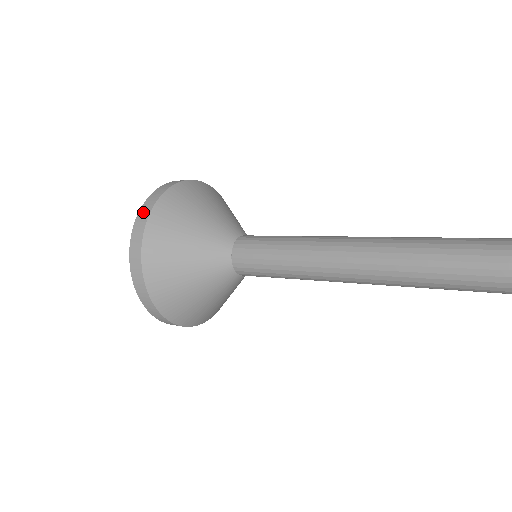
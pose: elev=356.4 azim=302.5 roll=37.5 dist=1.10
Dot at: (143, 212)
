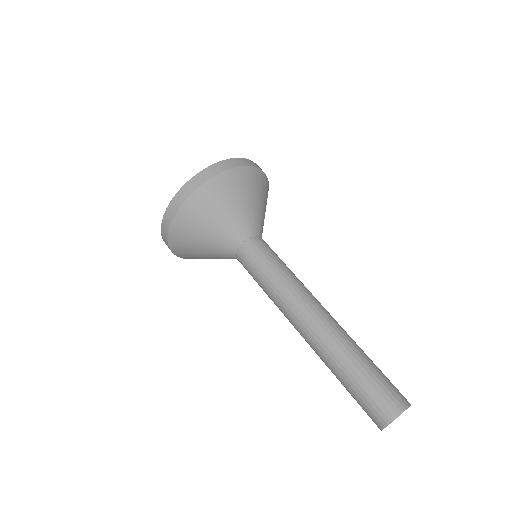
Dot at: (175, 202)
